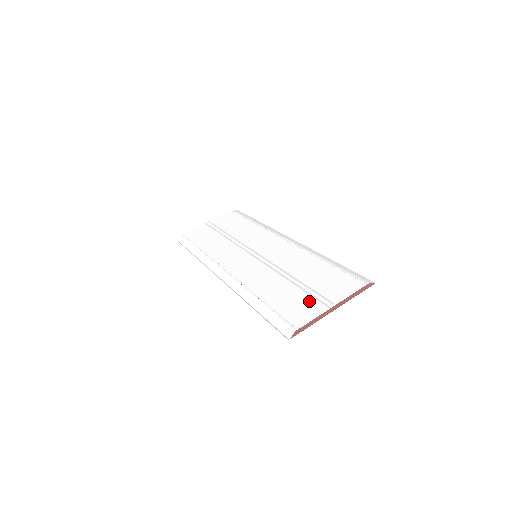
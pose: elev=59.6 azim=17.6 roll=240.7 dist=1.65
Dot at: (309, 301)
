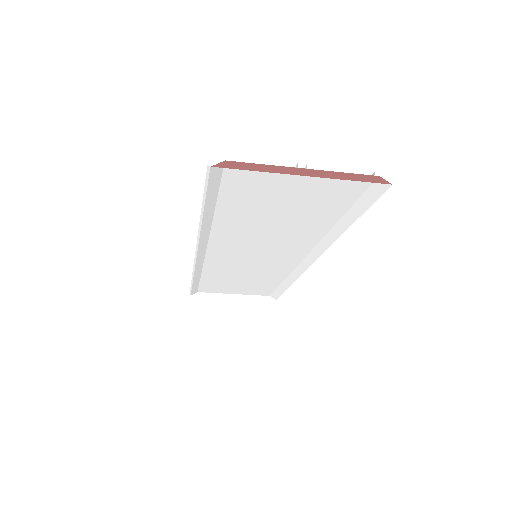
Dot at: (277, 186)
